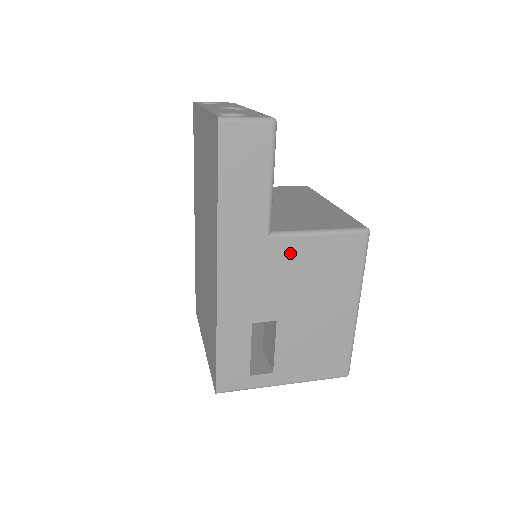
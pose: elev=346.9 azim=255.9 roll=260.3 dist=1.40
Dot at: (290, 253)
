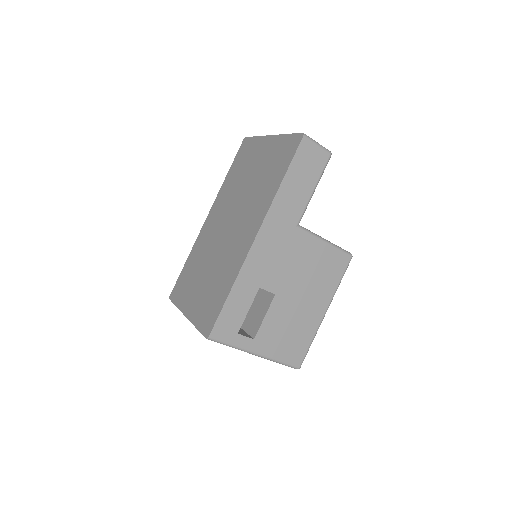
Dot at: (304, 246)
